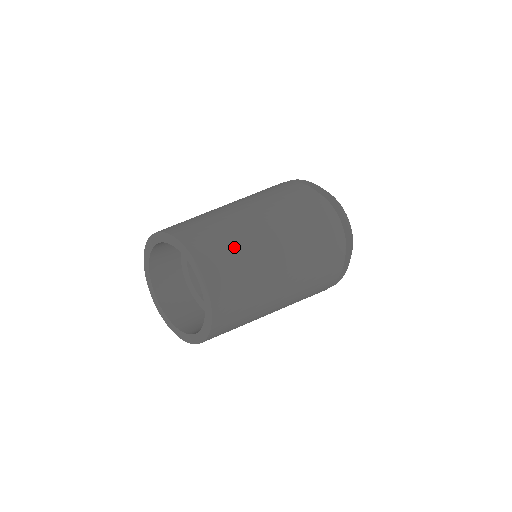
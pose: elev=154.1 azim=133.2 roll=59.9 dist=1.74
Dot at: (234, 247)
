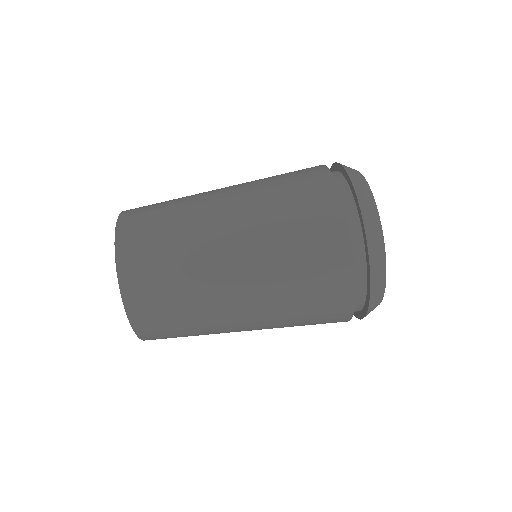
Dot at: (169, 251)
